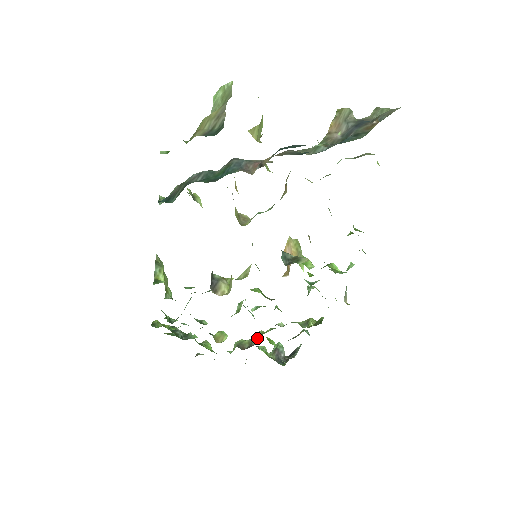
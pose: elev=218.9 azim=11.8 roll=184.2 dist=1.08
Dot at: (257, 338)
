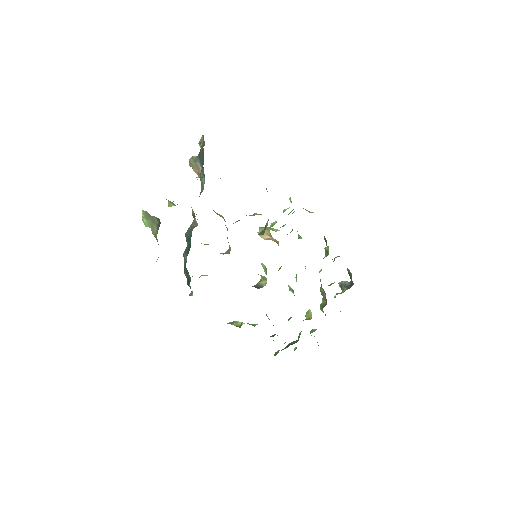
Dot at: (323, 292)
